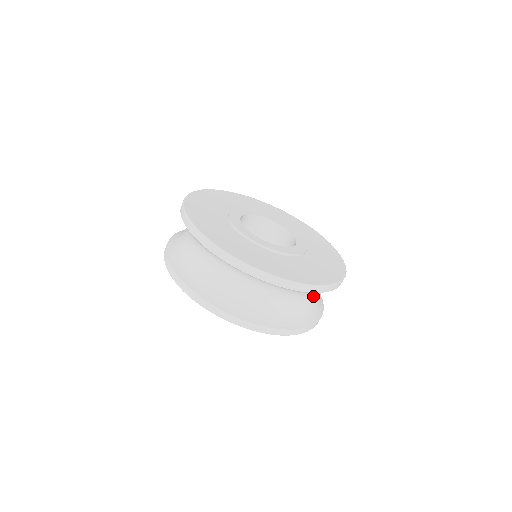
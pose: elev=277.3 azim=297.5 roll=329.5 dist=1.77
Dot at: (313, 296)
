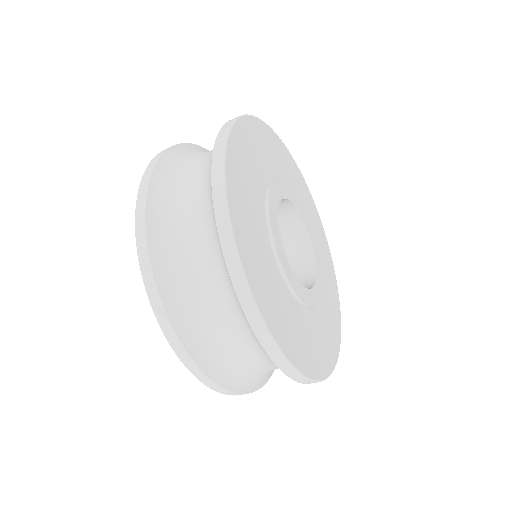
Dot at: occluded
